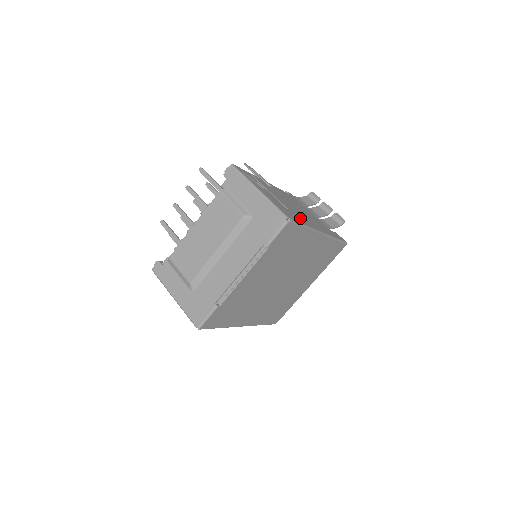
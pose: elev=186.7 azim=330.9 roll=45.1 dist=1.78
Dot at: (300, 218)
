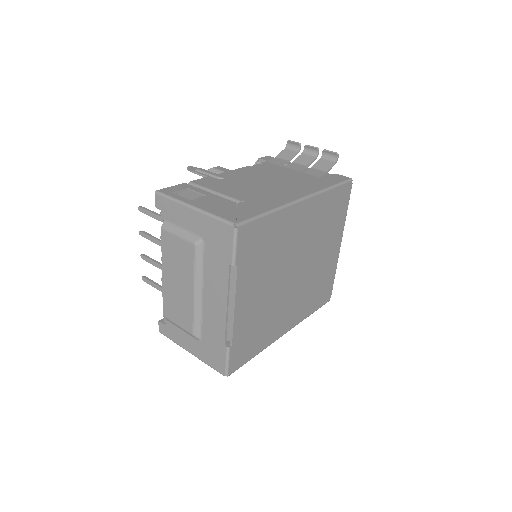
Dot at: (262, 203)
